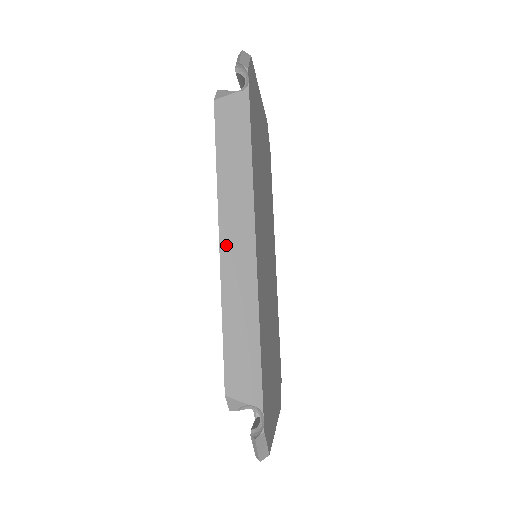
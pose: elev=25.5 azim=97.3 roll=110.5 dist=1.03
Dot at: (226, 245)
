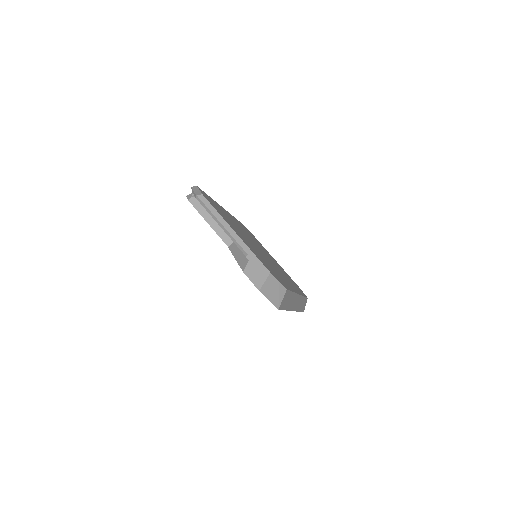
Dot at: occluded
